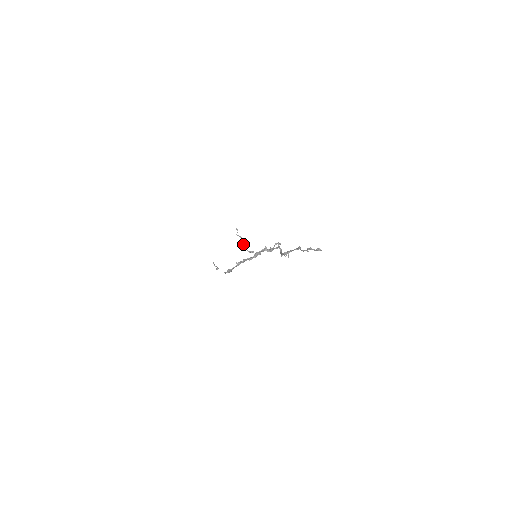
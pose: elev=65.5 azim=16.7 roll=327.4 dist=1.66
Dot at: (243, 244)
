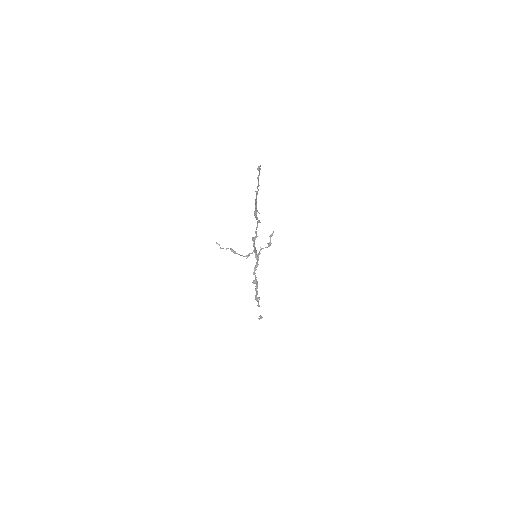
Dot at: occluded
